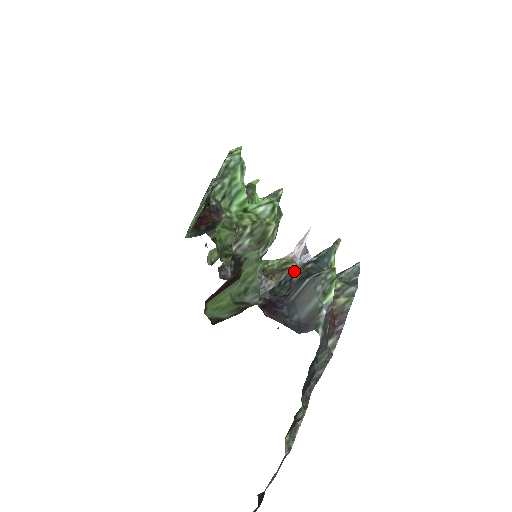
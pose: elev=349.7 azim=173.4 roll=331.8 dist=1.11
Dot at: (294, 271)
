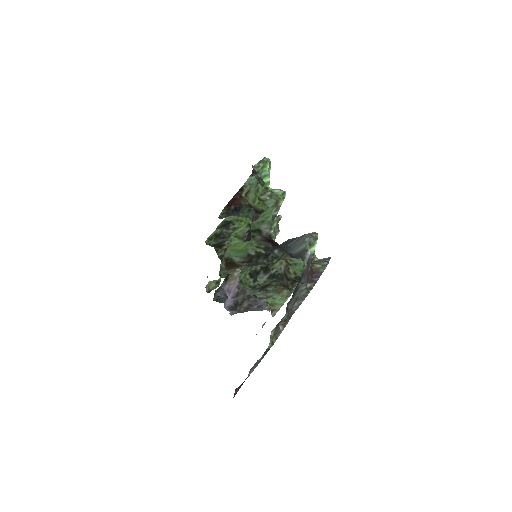
Dot at: (289, 239)
